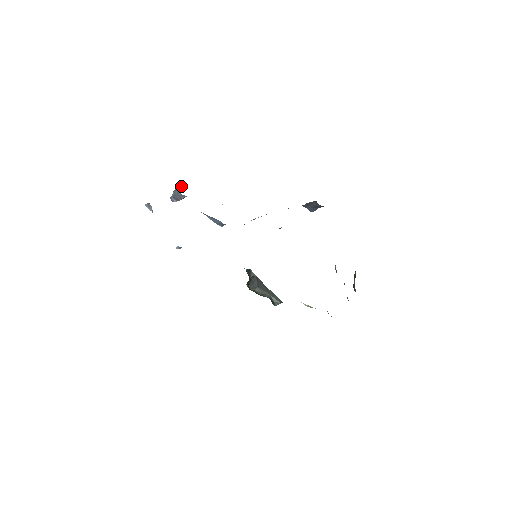
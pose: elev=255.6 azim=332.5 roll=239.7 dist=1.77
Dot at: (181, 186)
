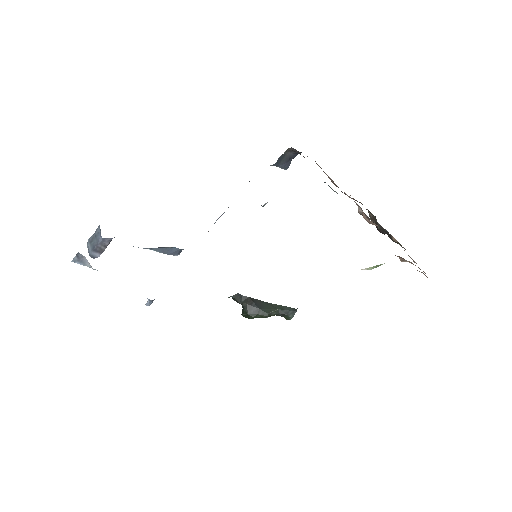
Dot at: (95, 231)
